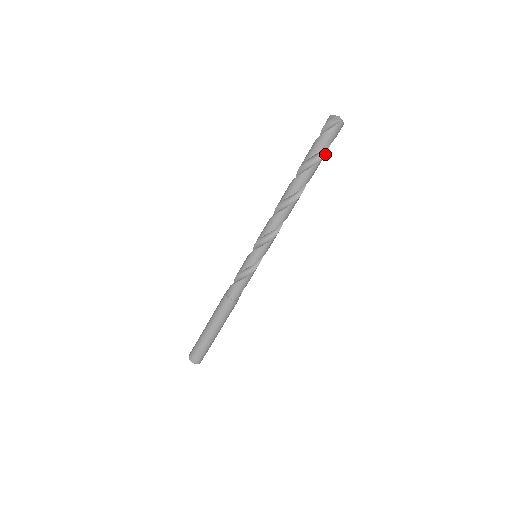
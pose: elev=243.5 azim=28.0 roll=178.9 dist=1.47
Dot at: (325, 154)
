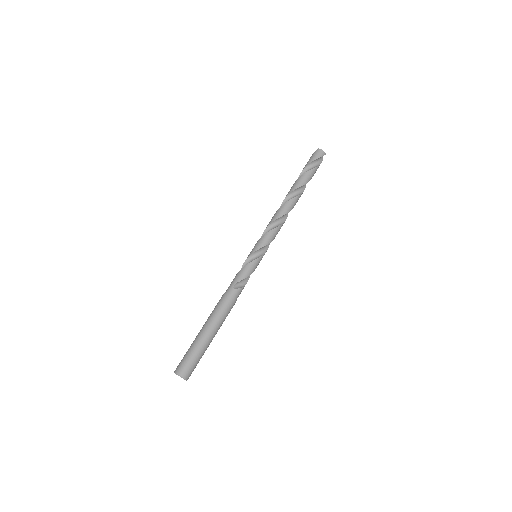
Dot at: (310, 170)
